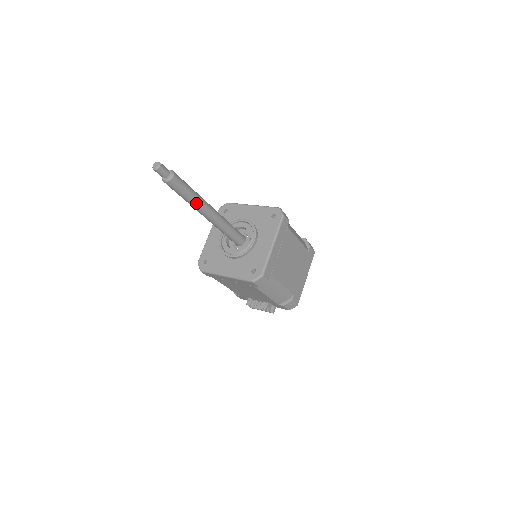
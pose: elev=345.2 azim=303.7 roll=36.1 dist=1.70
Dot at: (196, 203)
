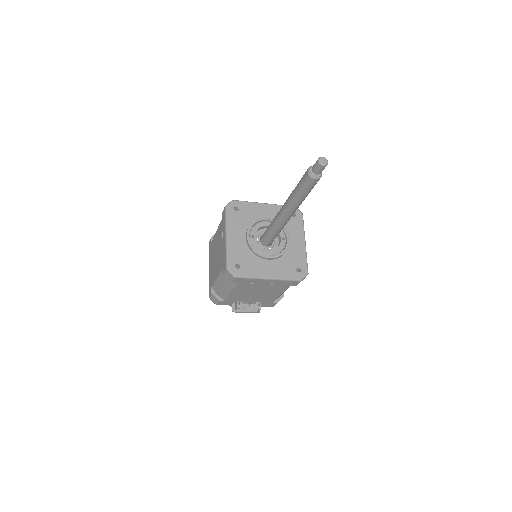
Dot at: occluded
